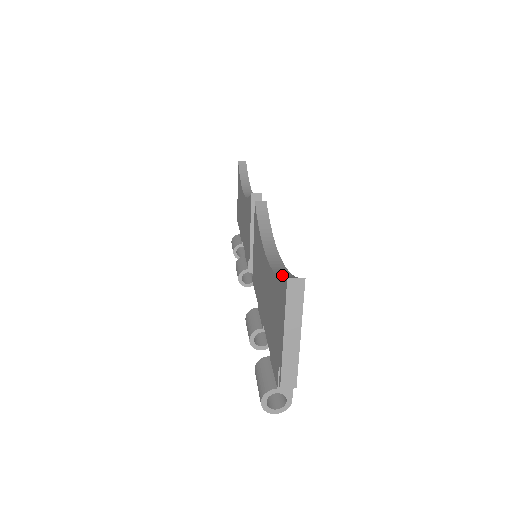
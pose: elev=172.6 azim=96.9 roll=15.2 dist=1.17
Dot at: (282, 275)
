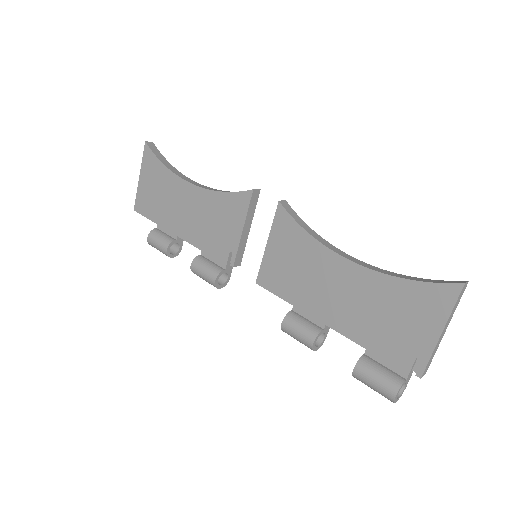
Dot at: (415, 279)
